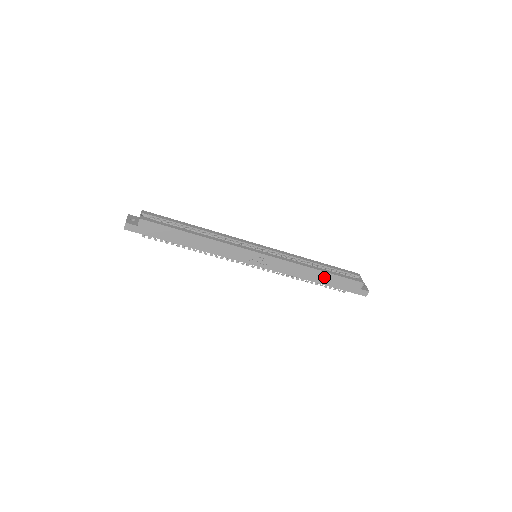
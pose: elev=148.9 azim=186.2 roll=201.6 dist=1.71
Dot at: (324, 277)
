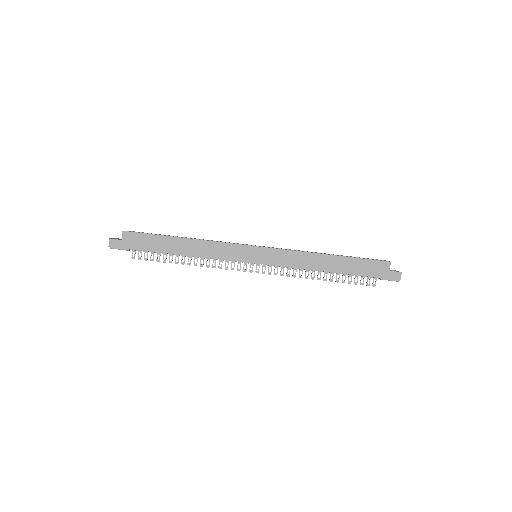
Dot at: (340, 263)
